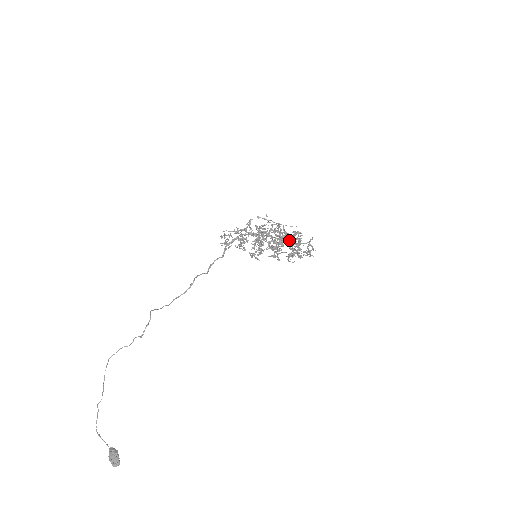
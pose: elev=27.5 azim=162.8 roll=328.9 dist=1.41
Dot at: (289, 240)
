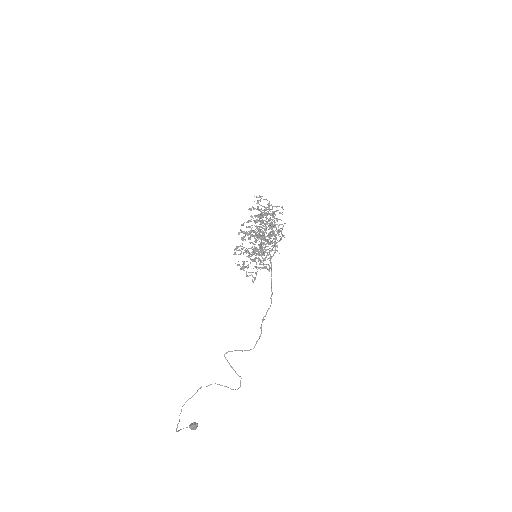
Dot at: (275, 226)
